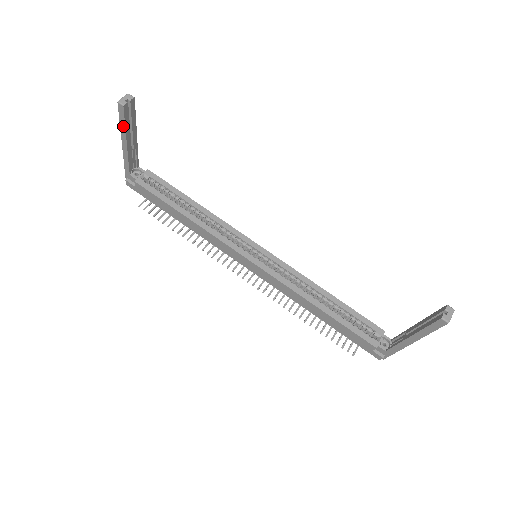
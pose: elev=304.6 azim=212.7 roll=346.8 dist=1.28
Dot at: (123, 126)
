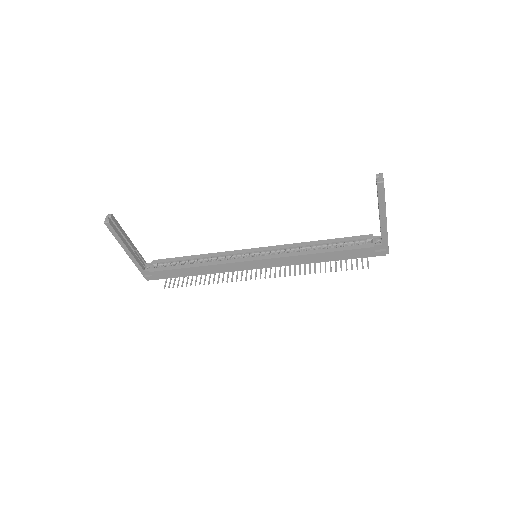
Dot at: (117, 237)
